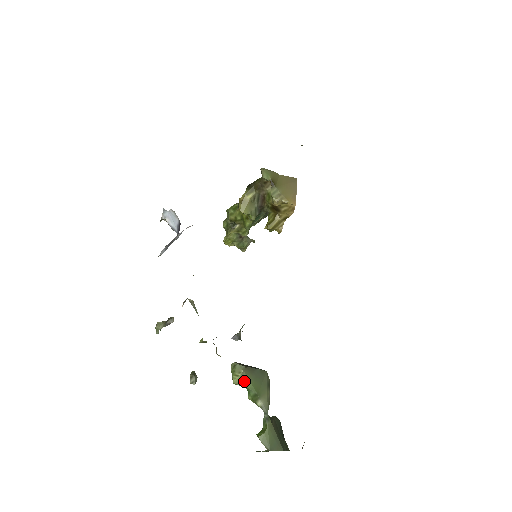
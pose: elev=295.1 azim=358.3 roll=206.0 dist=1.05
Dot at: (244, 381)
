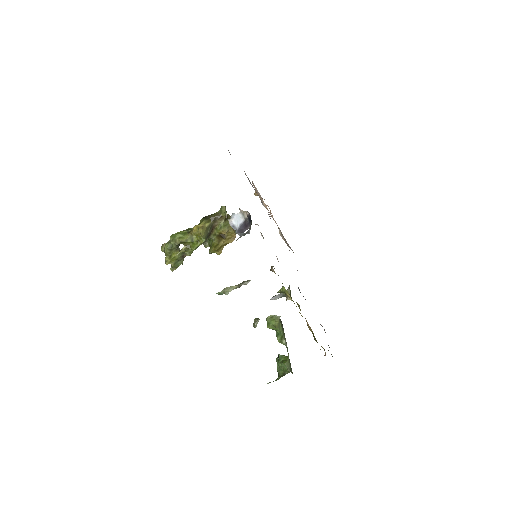
Dot at: (279, 326)
